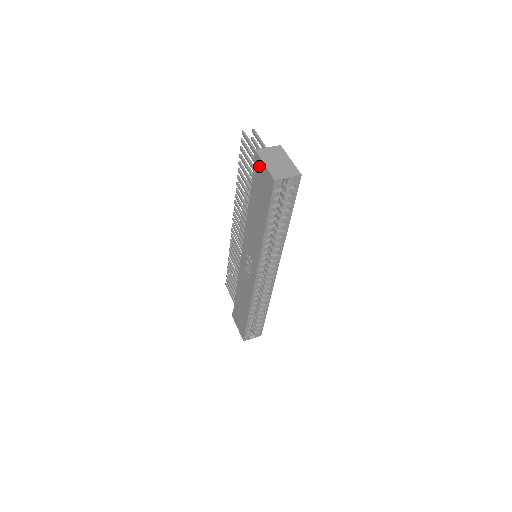
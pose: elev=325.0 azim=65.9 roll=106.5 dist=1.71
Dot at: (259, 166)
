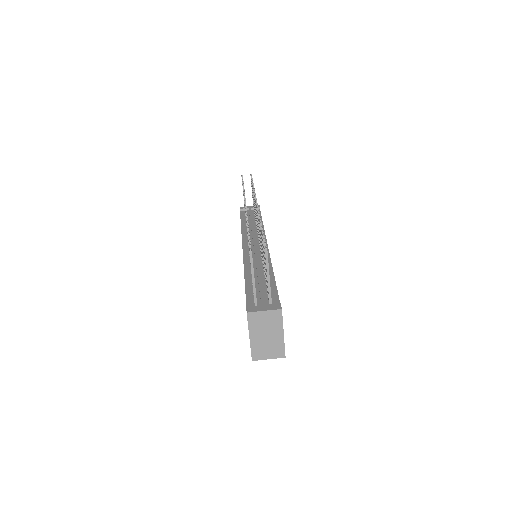
Dot at: occluded
